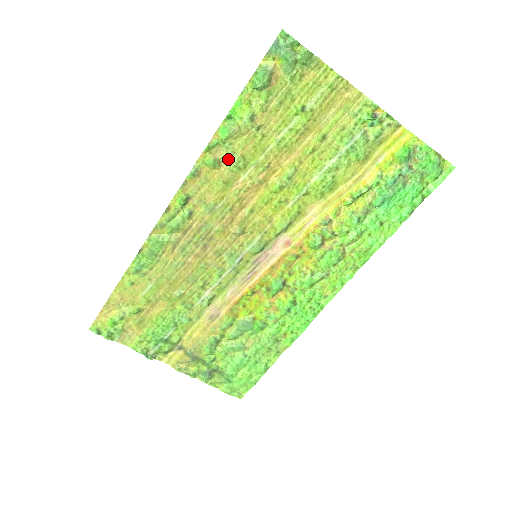
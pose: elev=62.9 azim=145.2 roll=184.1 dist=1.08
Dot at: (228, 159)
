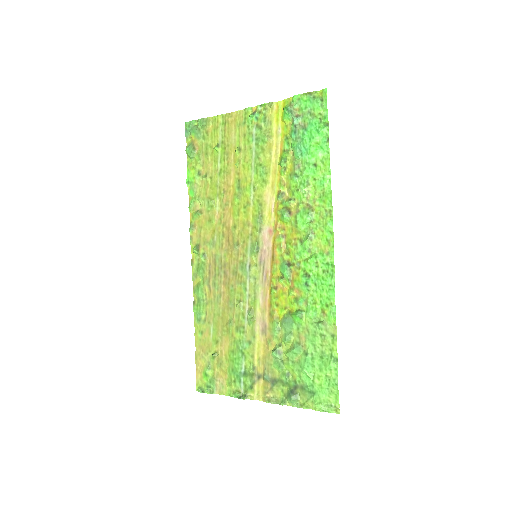
Dot at: (203, 206)
